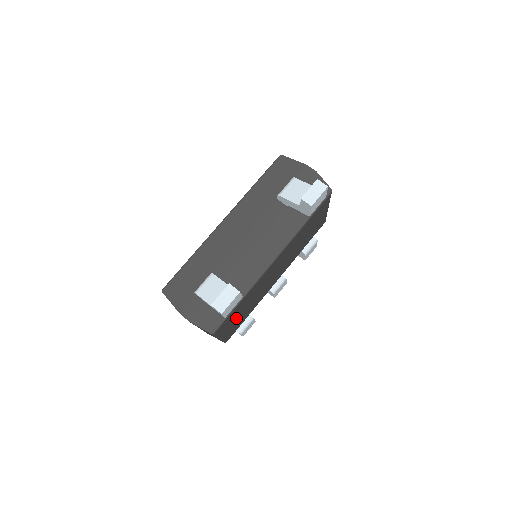
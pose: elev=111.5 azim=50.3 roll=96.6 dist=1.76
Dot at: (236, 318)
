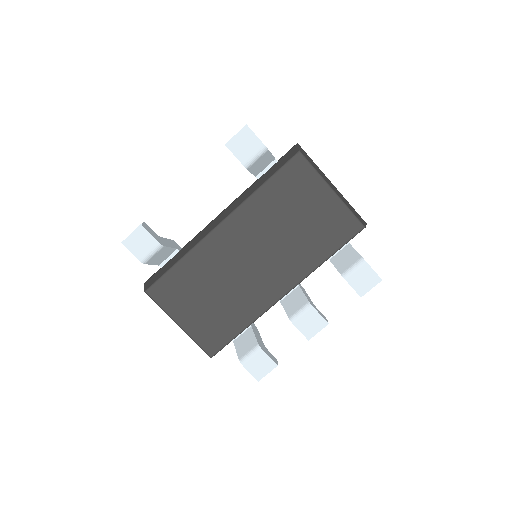
Dot at: (196, 304)
